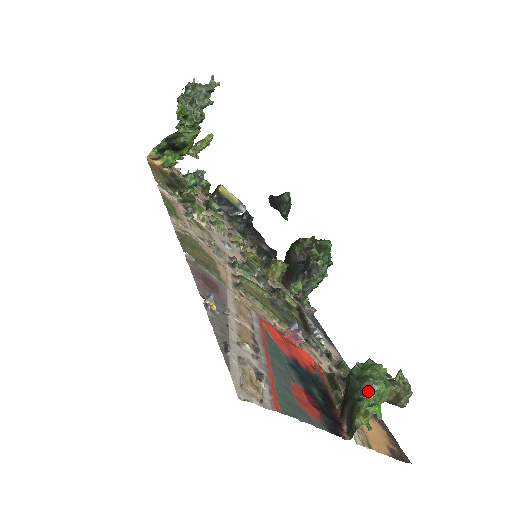
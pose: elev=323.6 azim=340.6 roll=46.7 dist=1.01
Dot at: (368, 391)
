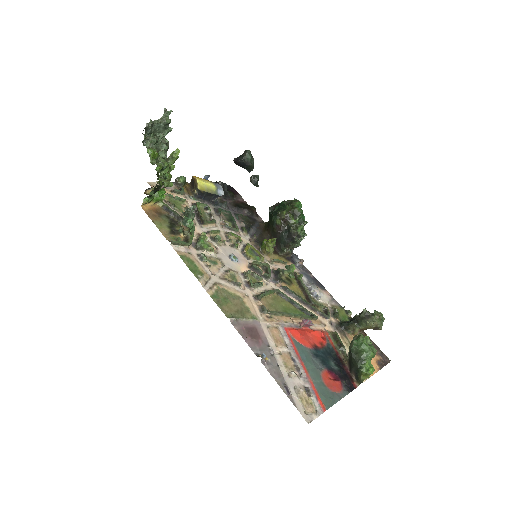
Dot at: (364, 361)
